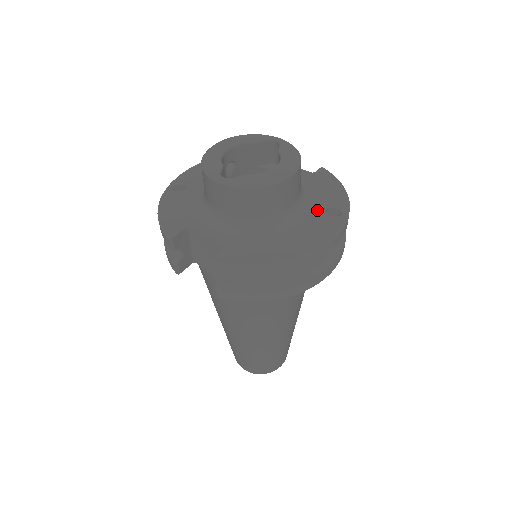
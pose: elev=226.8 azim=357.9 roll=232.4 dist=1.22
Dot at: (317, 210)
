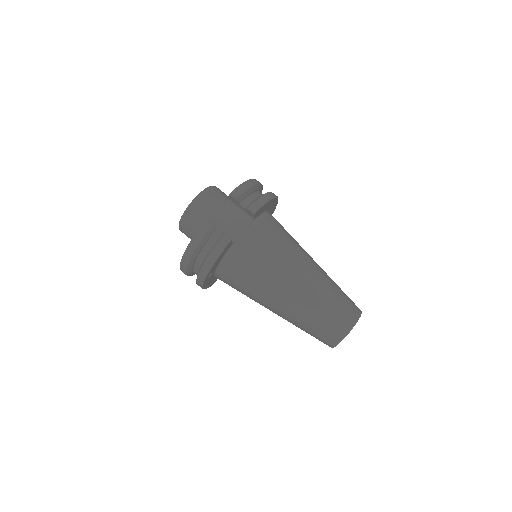
Dot at: occluded
